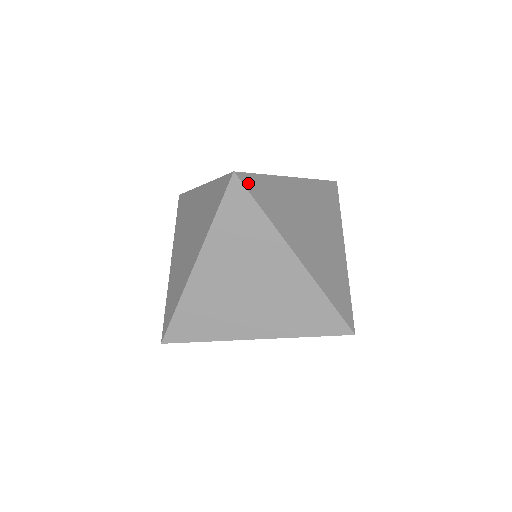
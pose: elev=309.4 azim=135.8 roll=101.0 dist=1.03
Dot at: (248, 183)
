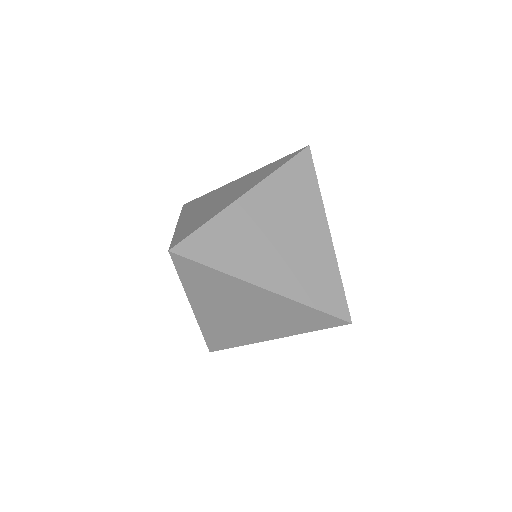
Dot at: (312, 162)
